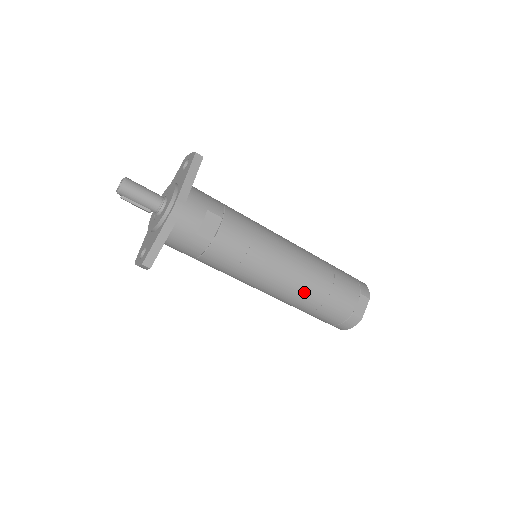
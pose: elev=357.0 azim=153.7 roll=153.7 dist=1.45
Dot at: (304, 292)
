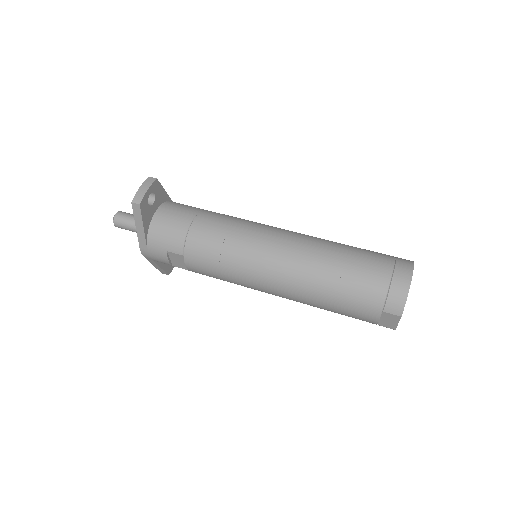
Dot at: (303, 303)
